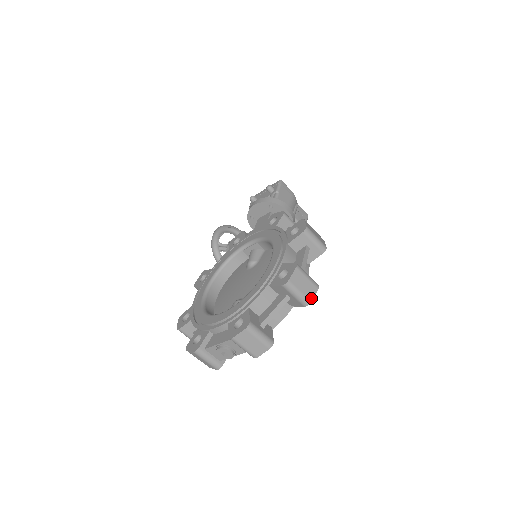
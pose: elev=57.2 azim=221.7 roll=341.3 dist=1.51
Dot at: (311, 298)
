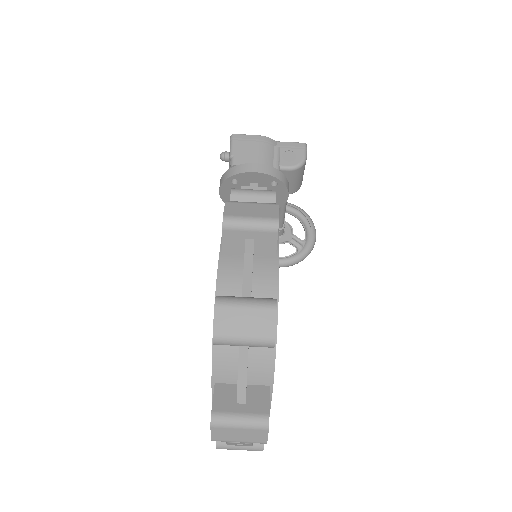
Dot at: (271, 332)
